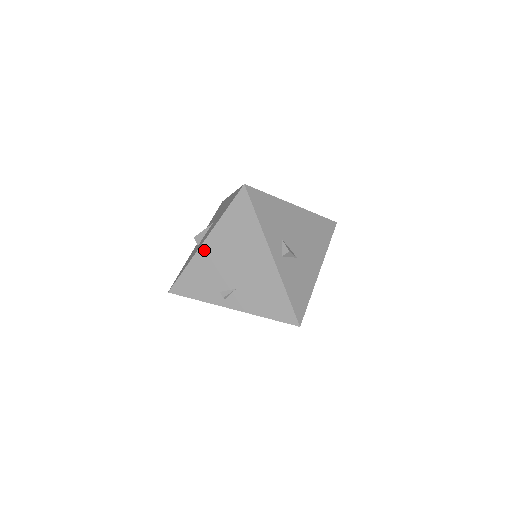
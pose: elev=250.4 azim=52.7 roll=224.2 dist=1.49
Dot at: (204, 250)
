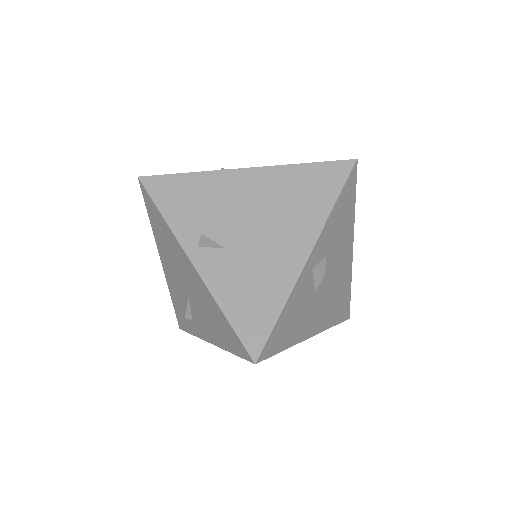
Dot at: (236, 176)
